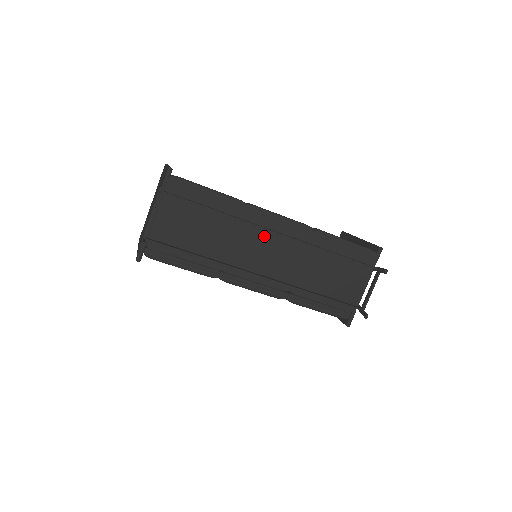
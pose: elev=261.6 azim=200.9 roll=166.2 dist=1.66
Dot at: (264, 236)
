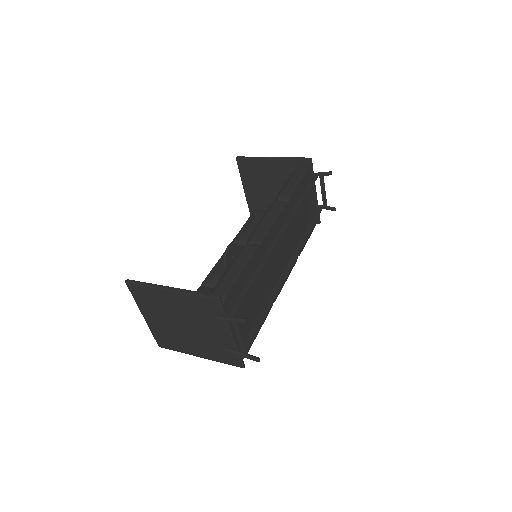
Dot at: occluded
